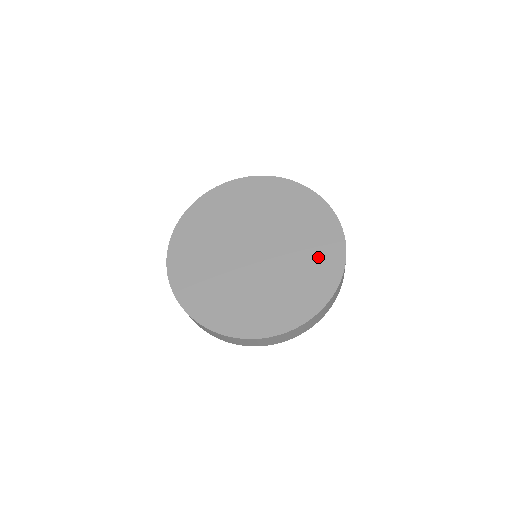
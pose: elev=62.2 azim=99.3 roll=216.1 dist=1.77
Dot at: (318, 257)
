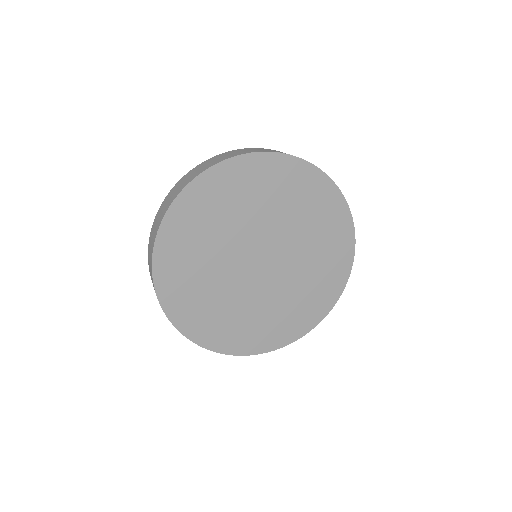
Dot at: (320, 284)
